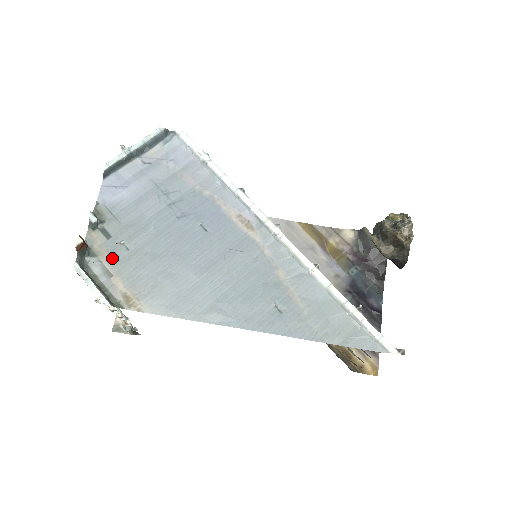
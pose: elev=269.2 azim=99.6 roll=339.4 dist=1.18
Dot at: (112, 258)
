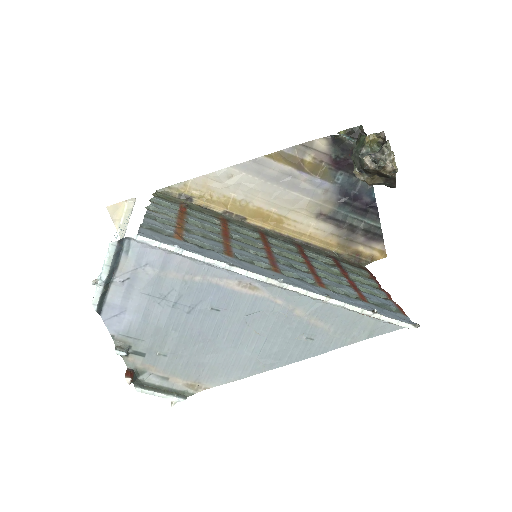
Dot at: (158, 368)
